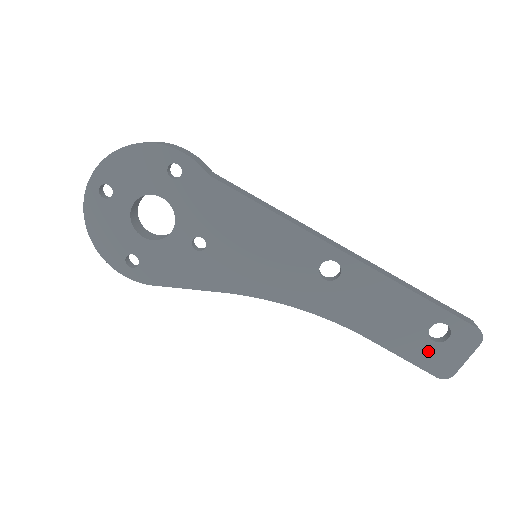
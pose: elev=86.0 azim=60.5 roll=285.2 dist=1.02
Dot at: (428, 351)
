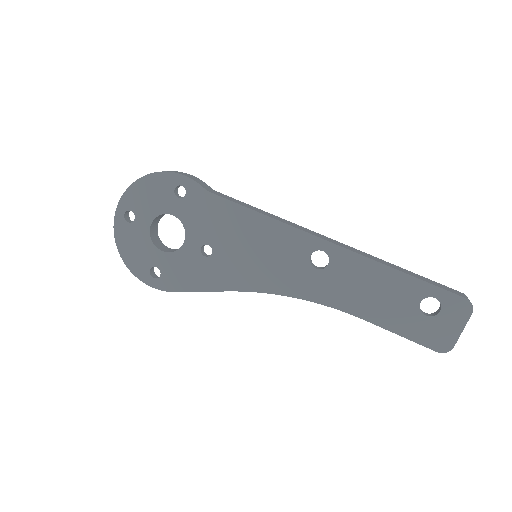
Dot at: (423, 326)
